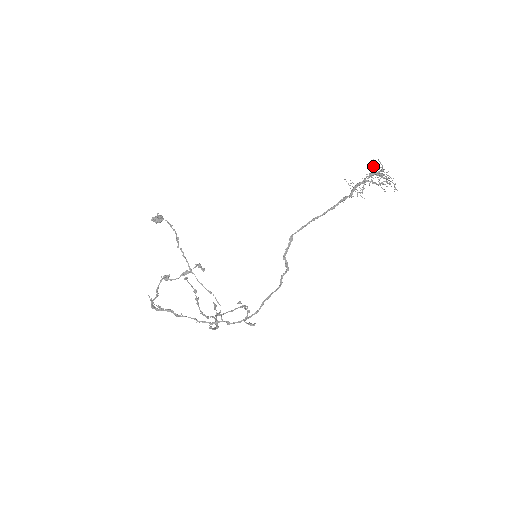
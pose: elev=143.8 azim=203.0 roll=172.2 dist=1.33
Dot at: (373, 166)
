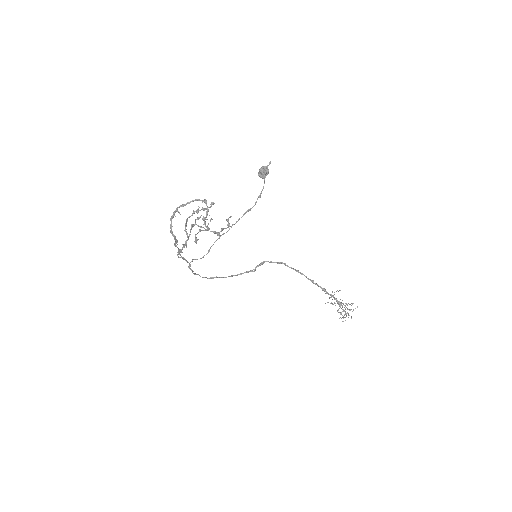
Dot at: occluded
